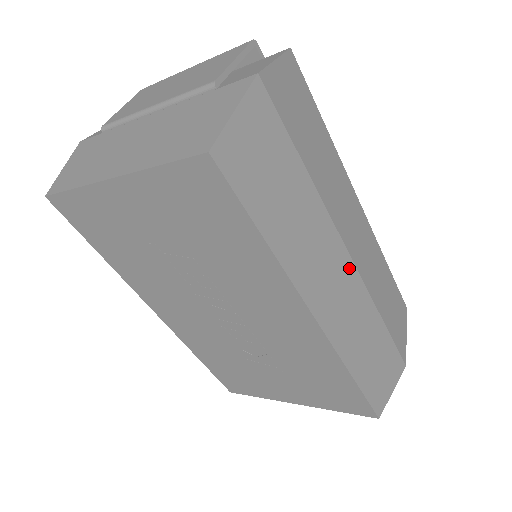
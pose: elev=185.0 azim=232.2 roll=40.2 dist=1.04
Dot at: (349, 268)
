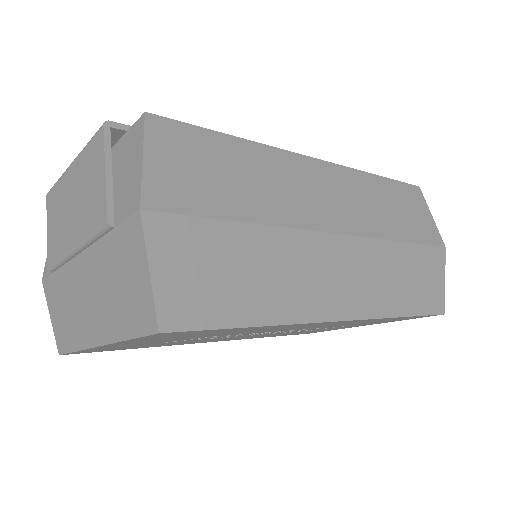
Dot at: (345, 245)
